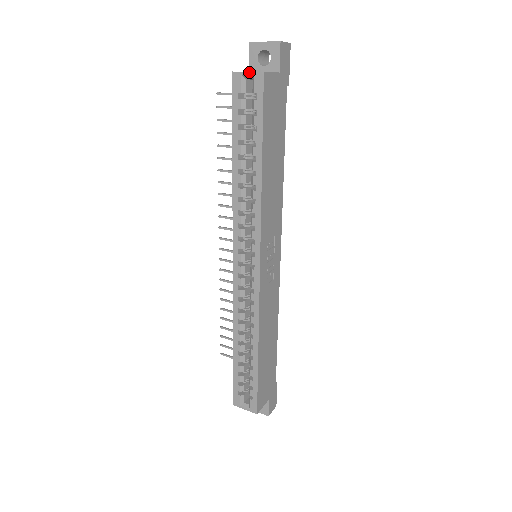
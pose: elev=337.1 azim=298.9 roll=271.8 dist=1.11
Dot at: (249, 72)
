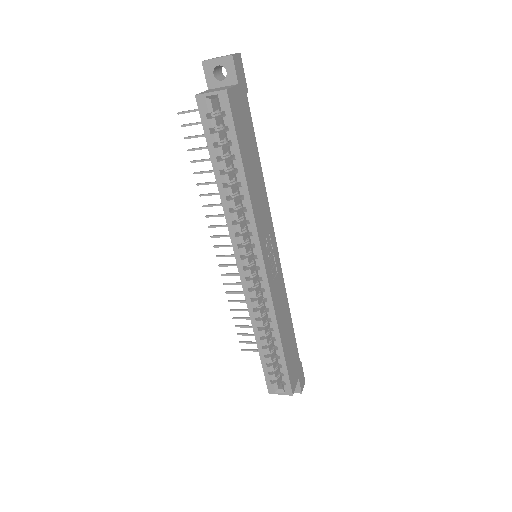
Dot at: (212, 92)
